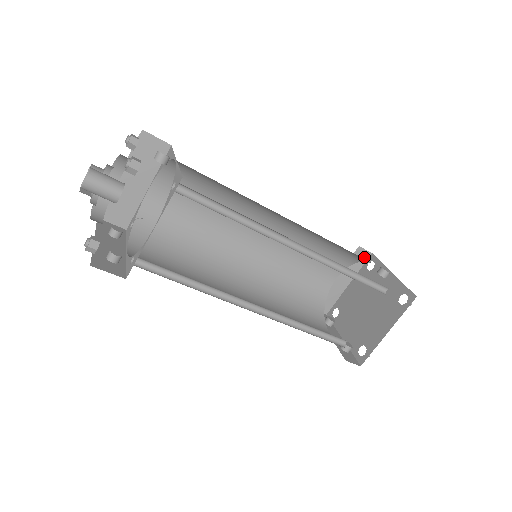
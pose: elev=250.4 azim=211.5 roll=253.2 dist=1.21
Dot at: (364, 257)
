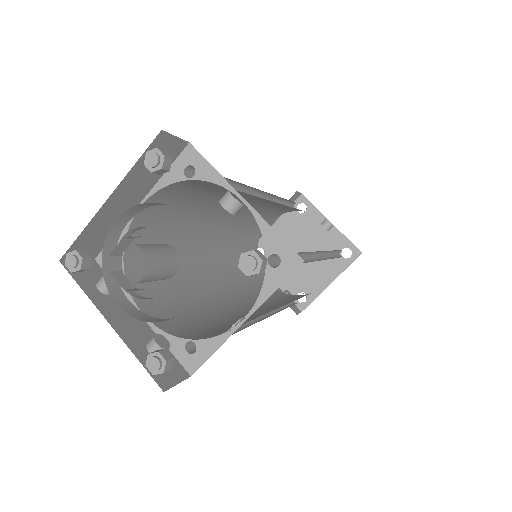
Dot at: (295, 198)
